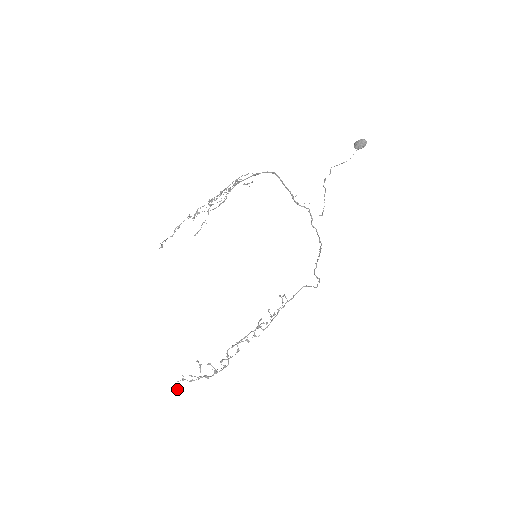
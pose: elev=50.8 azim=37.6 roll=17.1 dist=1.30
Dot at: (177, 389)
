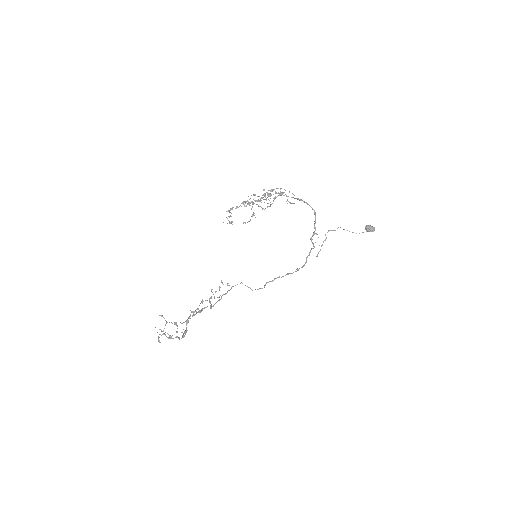
Dot at: (160, 342)
